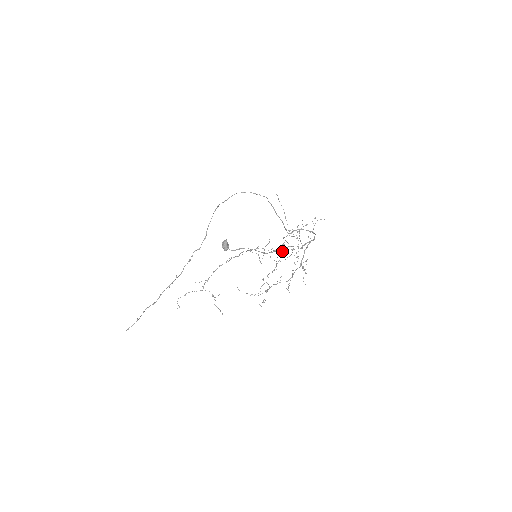
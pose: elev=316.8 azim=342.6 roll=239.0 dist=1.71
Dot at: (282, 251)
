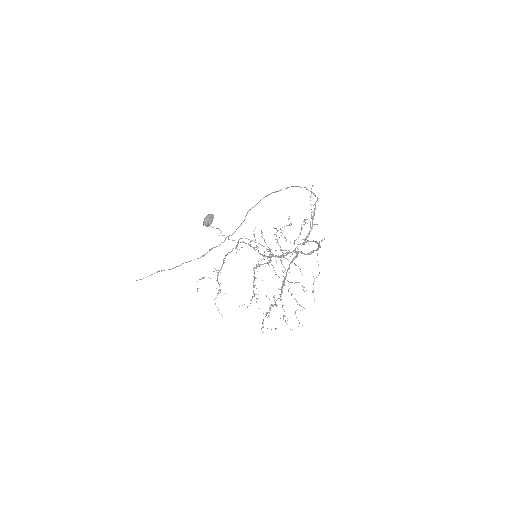
Dot at: occluded
